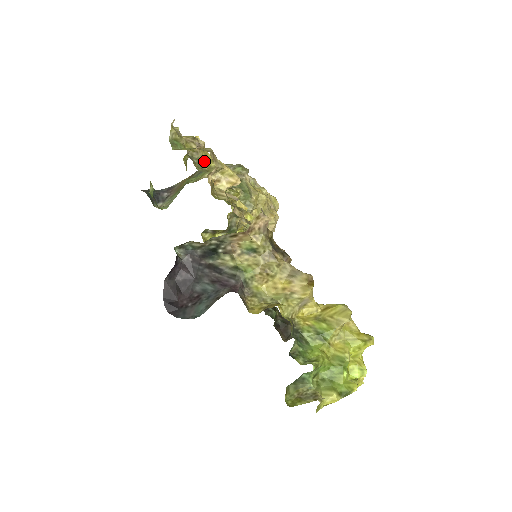
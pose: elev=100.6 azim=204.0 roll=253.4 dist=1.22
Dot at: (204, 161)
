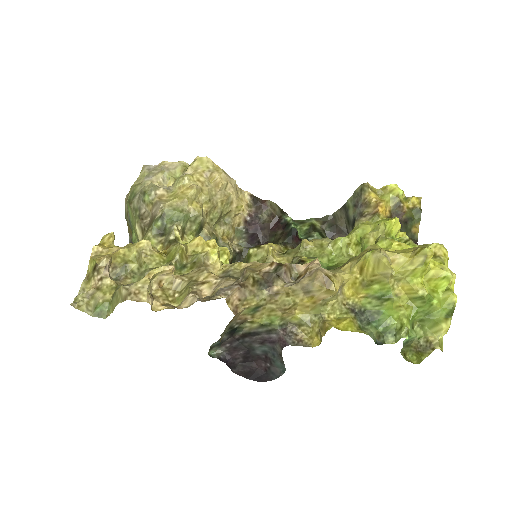
Dot at: (127, 262)
